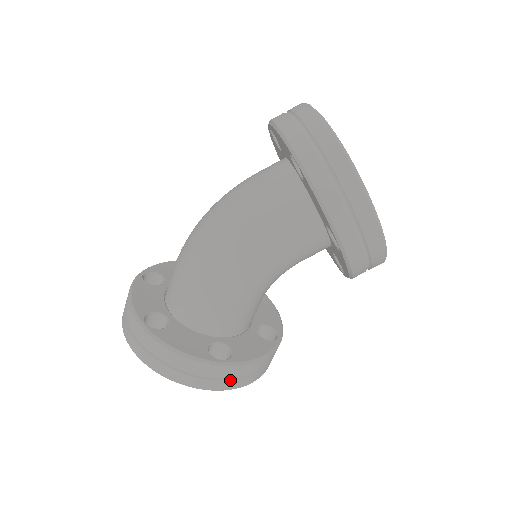
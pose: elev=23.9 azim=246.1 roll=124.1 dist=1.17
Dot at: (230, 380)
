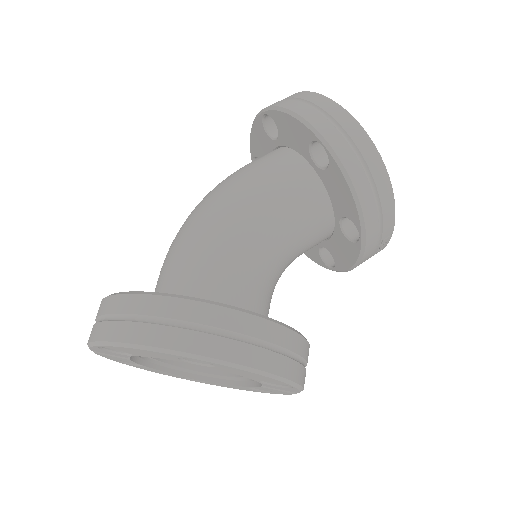
Dot at: (225, 338)
